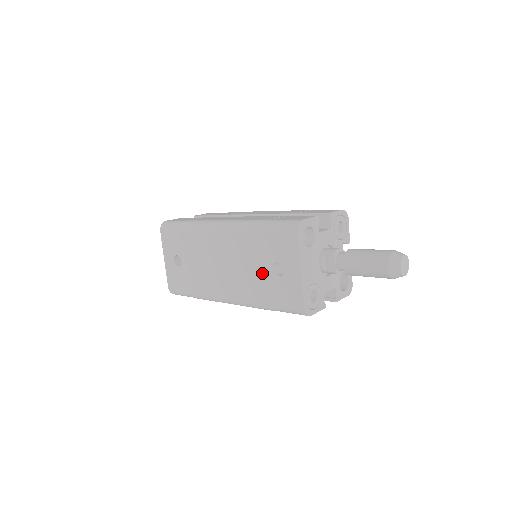
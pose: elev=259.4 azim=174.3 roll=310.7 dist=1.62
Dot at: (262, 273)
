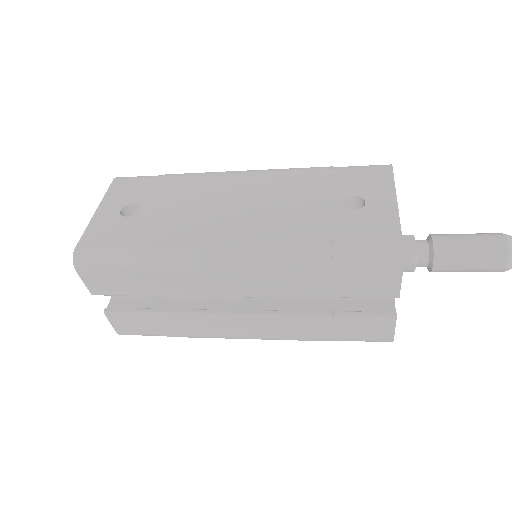
Dot at: (320, 208)
